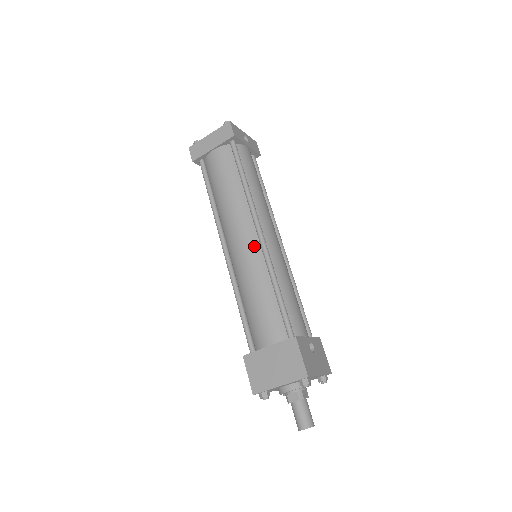
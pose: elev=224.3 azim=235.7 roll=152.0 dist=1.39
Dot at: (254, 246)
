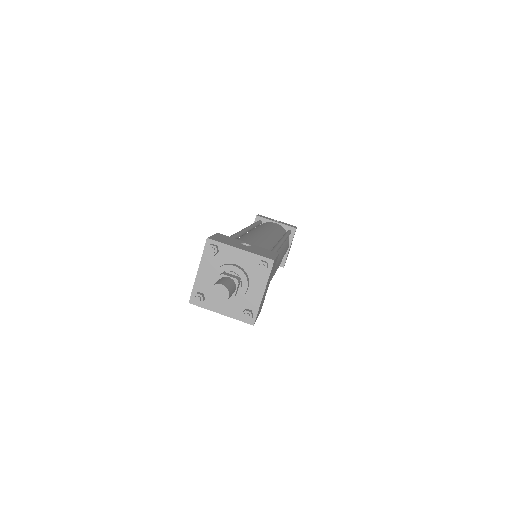
Dot at: occluded
